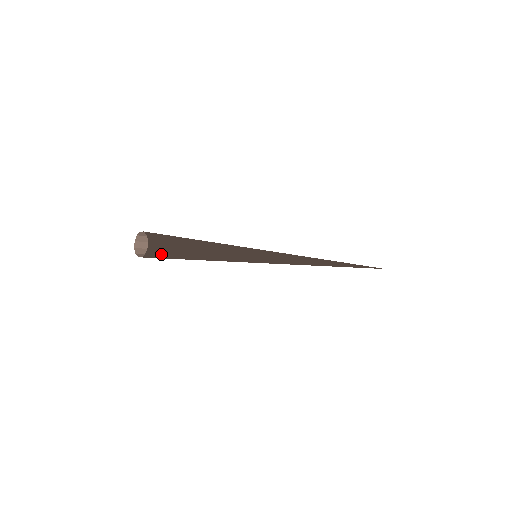
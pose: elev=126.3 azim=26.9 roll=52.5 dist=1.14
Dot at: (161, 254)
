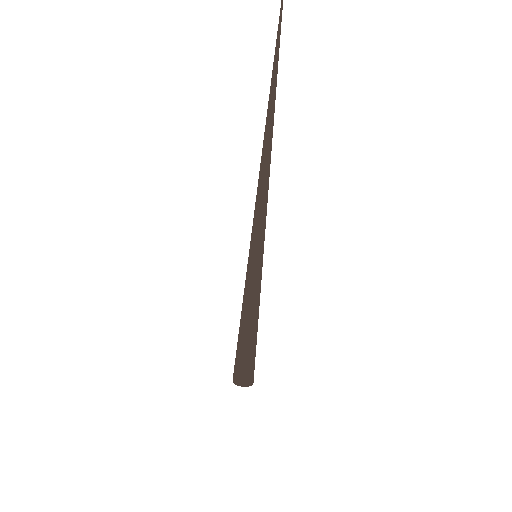
Dot at: occluded
